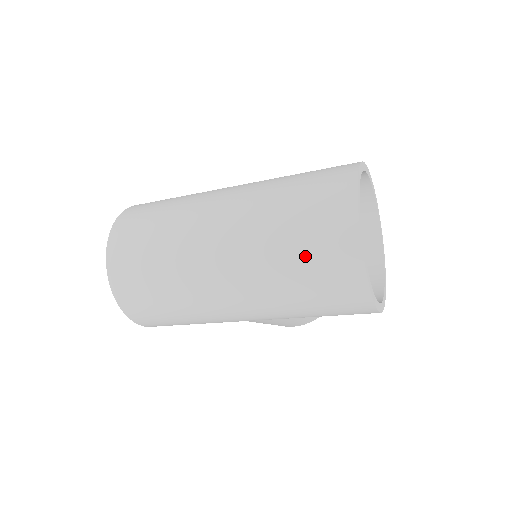
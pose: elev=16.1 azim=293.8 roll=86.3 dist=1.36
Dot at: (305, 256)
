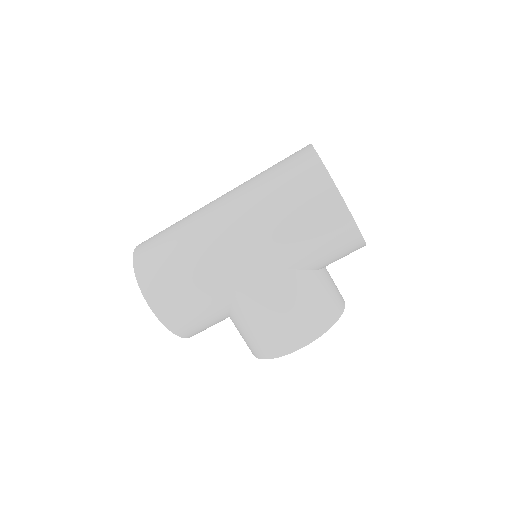
Dot at: (278, 169)
